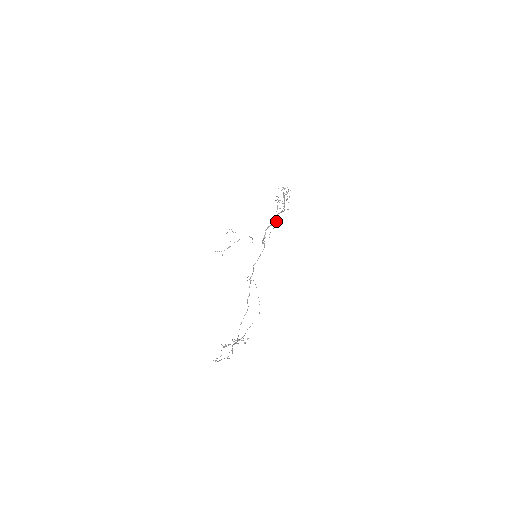
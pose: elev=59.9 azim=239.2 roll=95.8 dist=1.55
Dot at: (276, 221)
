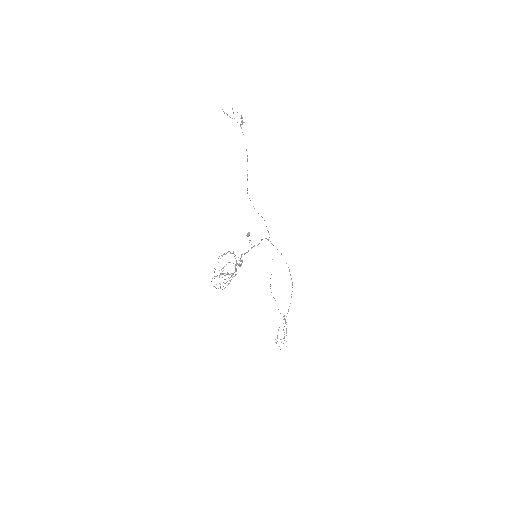
Dot at: (240, 266)
